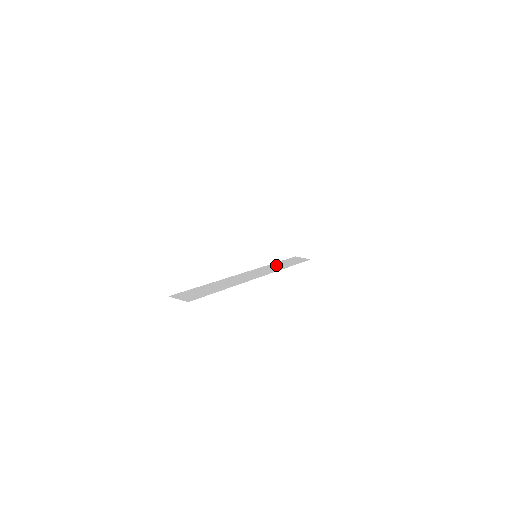
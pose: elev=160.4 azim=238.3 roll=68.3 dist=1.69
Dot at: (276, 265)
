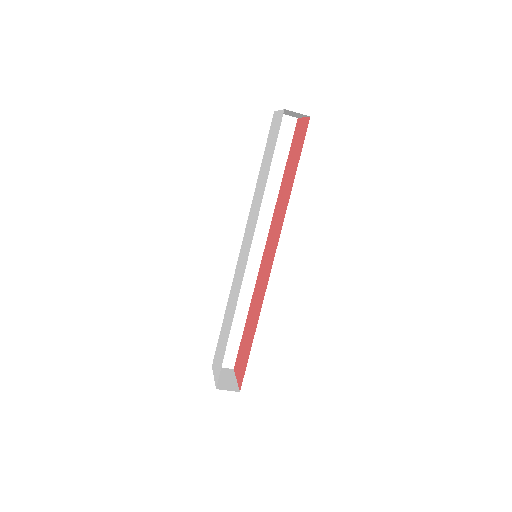
Dot at: occluded
